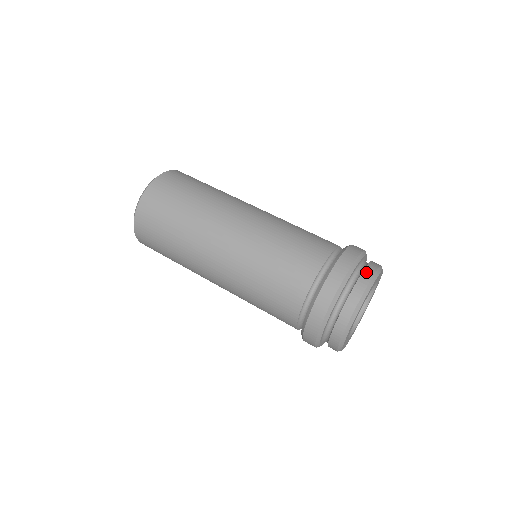
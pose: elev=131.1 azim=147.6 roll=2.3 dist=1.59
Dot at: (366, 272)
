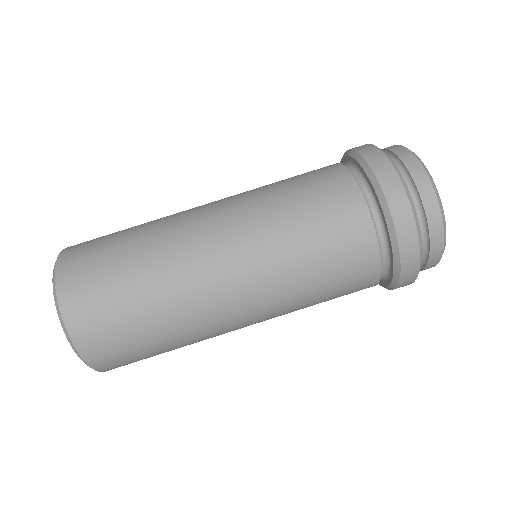
Dot at: occluded
